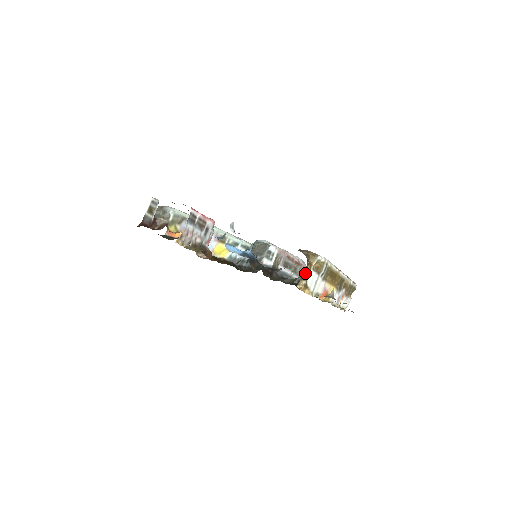
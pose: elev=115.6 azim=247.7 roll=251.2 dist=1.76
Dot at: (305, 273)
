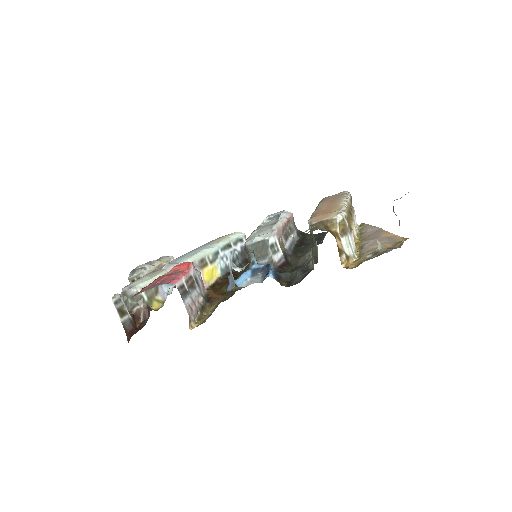
Dot at: (338, 247)
